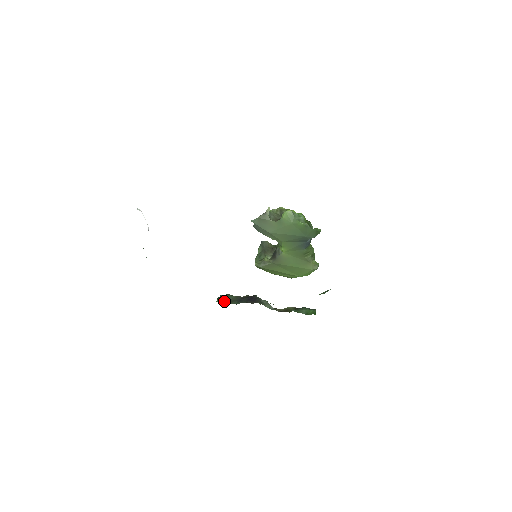
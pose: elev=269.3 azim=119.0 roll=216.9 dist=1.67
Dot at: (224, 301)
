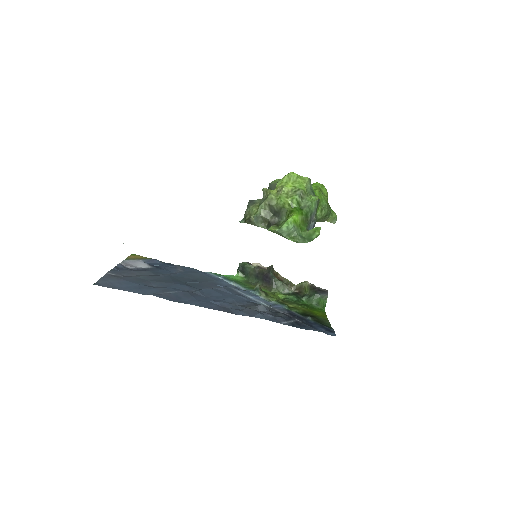
Dot at: (244, 273)
